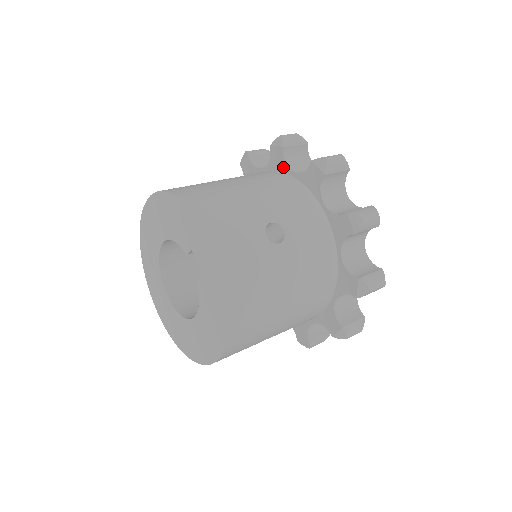
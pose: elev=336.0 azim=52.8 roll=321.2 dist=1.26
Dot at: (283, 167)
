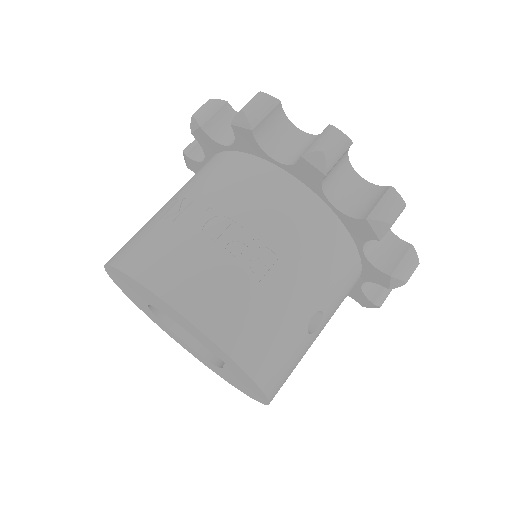
Dot at: (315, 188)
